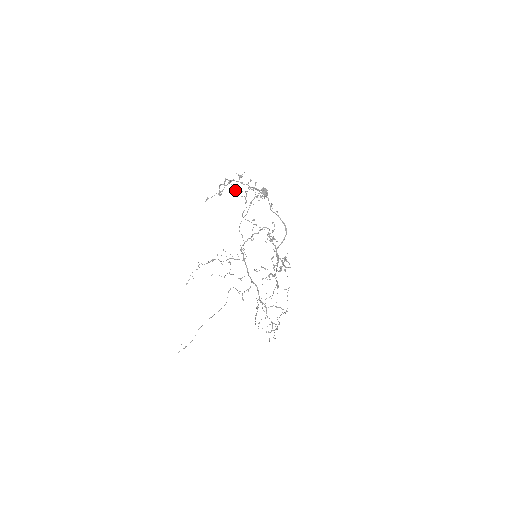
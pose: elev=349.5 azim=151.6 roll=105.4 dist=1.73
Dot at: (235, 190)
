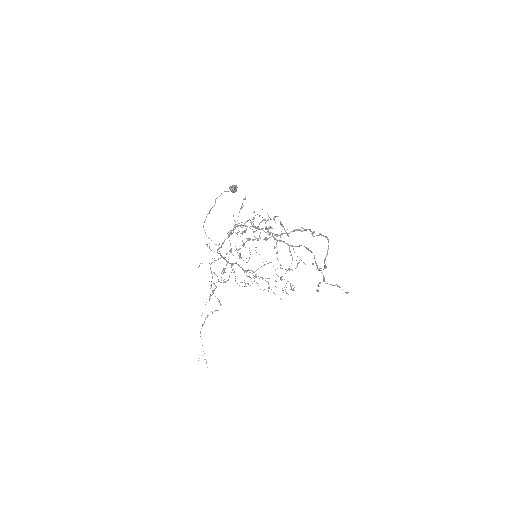
Dot at: occluded
